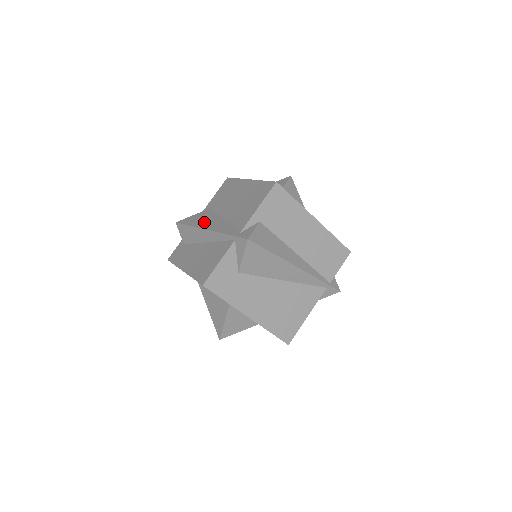
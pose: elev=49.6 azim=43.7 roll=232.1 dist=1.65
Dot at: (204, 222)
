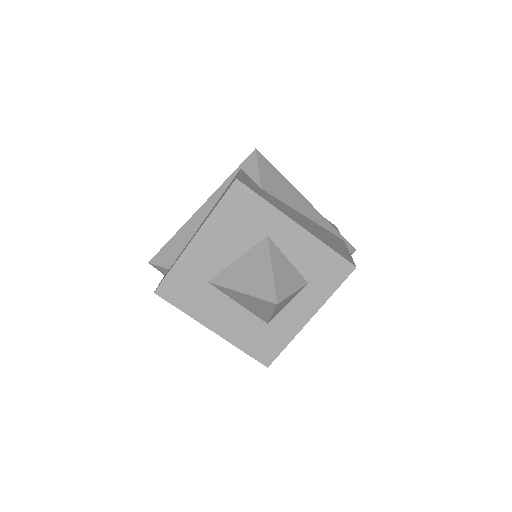
Dot at: occluded
